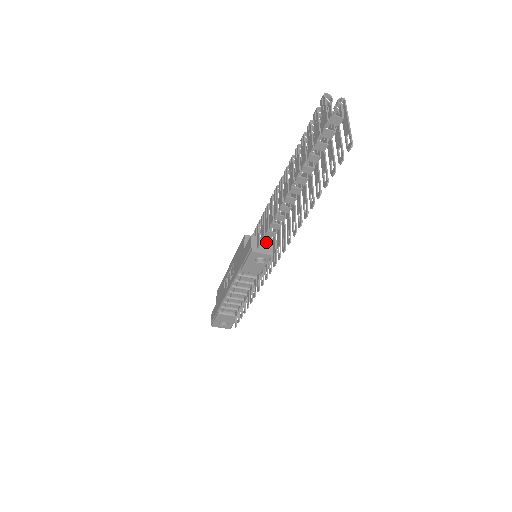
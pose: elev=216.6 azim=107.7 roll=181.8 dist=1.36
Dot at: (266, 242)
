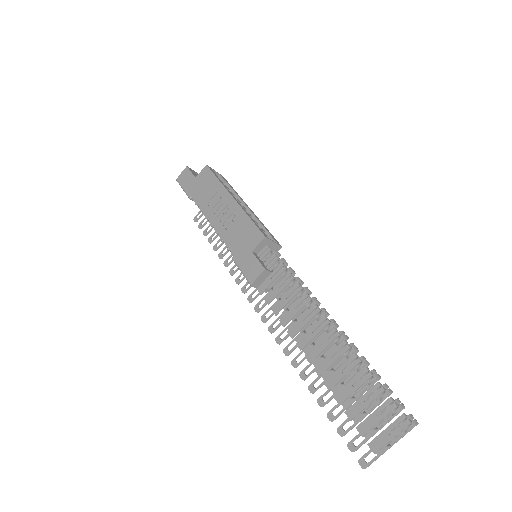
Dot at: (270, 287)
